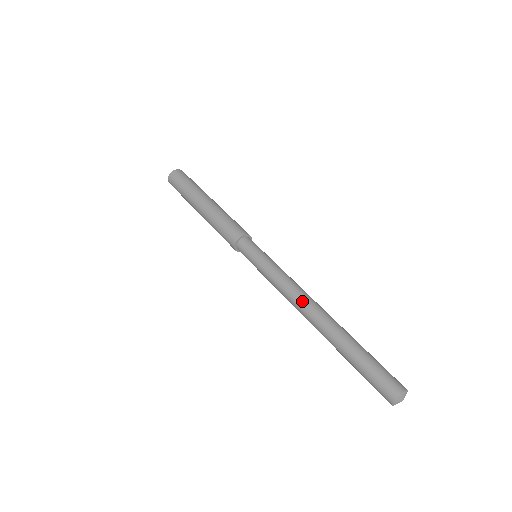
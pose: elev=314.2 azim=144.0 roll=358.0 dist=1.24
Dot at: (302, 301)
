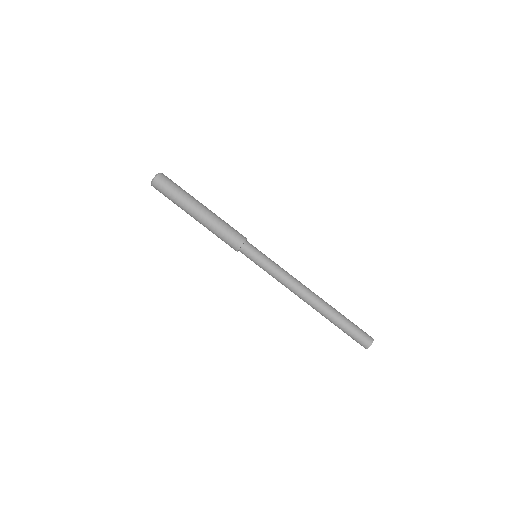
Dot at: occluded
